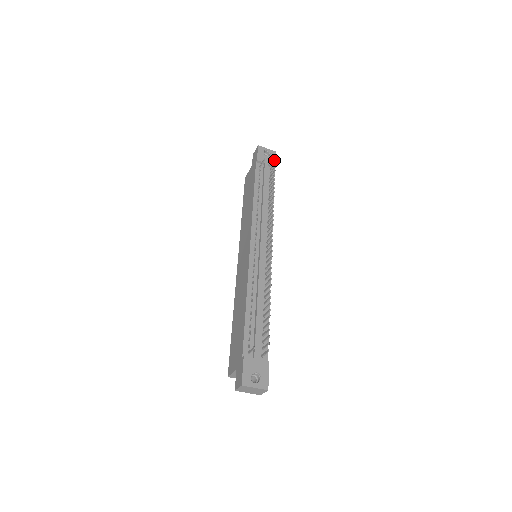
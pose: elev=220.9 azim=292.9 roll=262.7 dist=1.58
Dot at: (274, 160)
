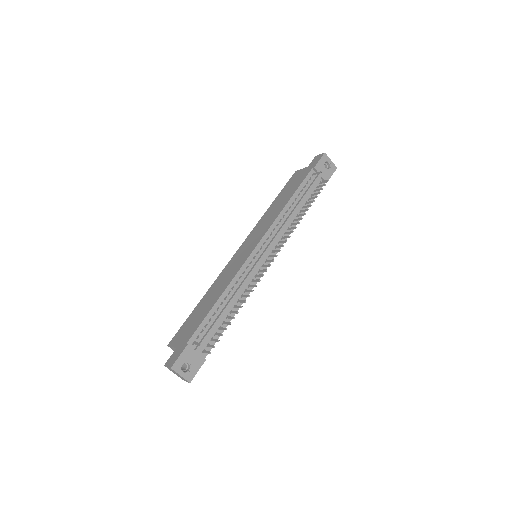
Dot at: (330, 175)
